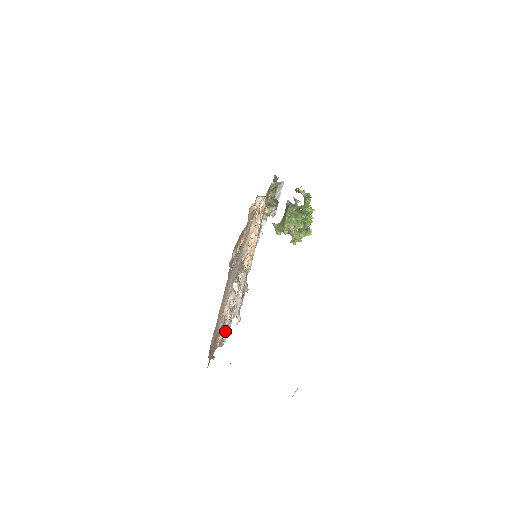
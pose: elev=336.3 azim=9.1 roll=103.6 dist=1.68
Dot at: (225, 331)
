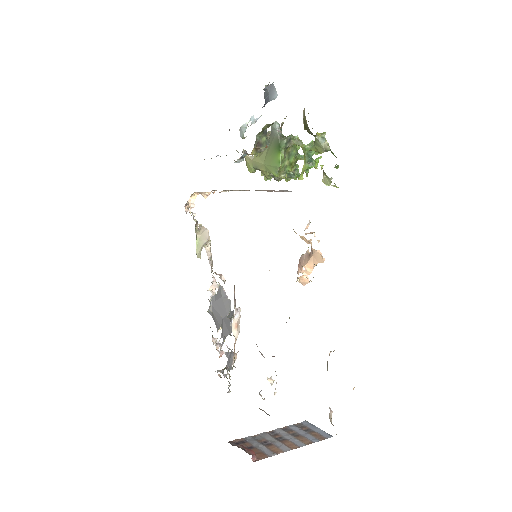
Dot at: (227, 372)
